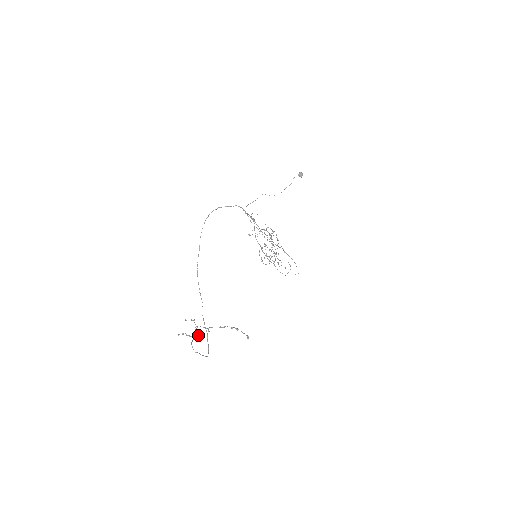
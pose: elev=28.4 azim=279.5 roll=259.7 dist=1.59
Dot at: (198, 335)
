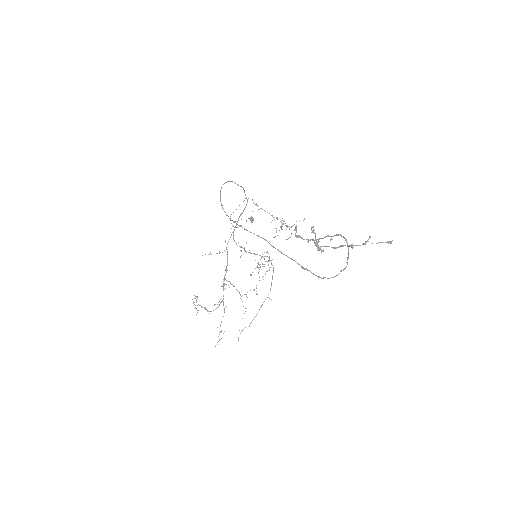
Dot at: (318, 247)
